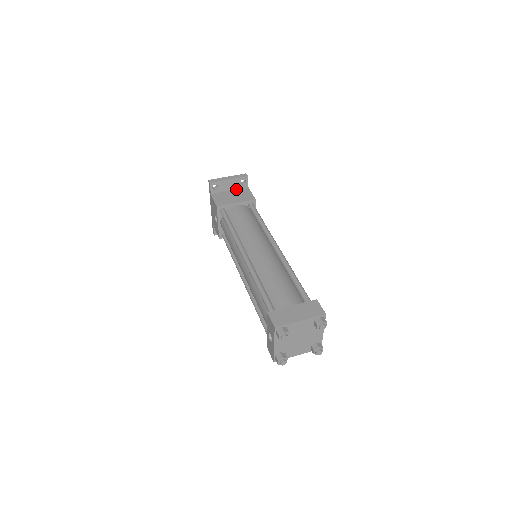
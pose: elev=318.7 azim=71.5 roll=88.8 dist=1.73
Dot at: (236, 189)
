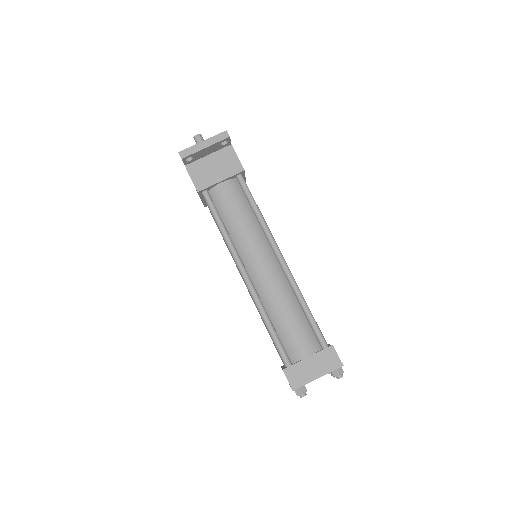
Dot at: (216, 151)
